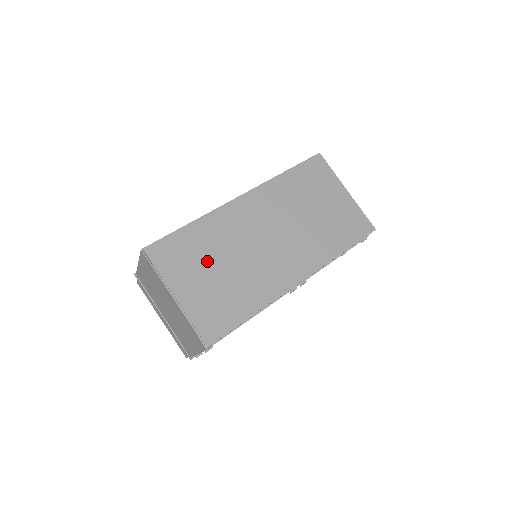
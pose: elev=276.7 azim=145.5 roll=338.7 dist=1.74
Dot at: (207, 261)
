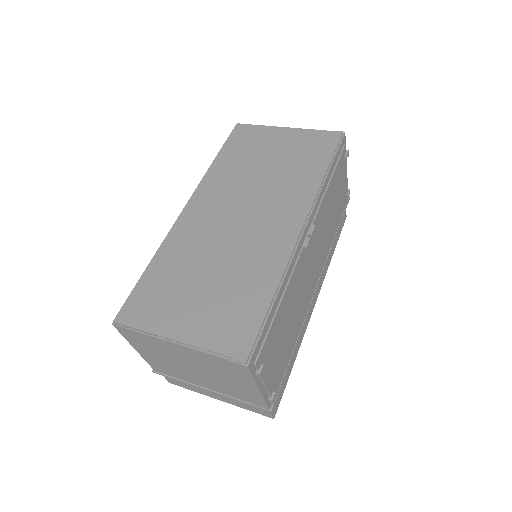
Dot at: (189, 283)
